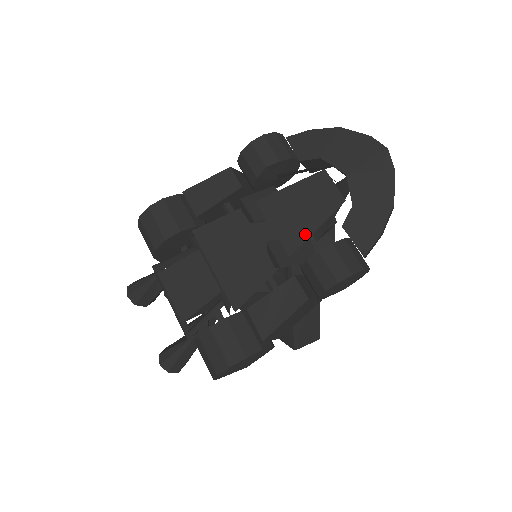
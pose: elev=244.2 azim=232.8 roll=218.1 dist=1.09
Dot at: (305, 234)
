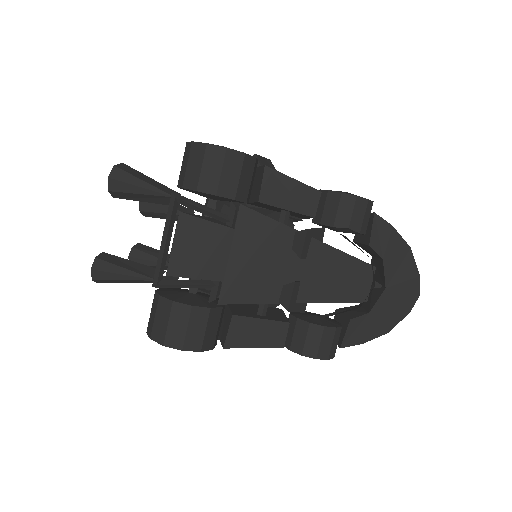
Dot at: (322, 298)
